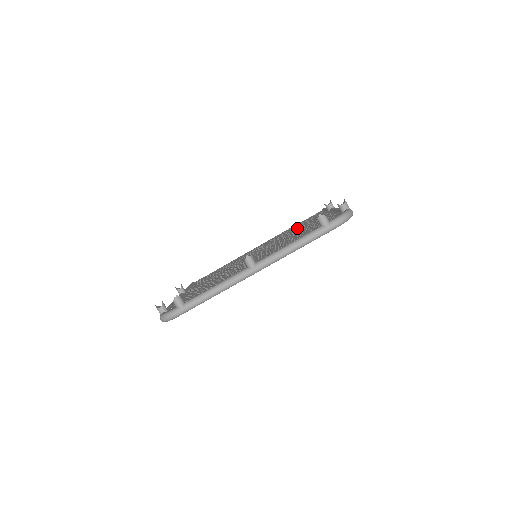
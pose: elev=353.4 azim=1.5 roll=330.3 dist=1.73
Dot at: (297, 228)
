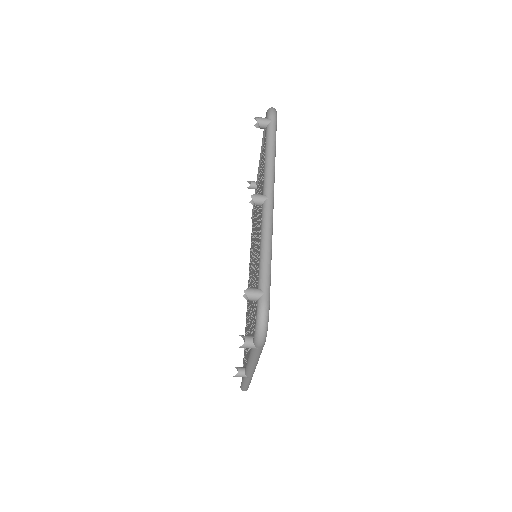
Dot at: (254, 224)
